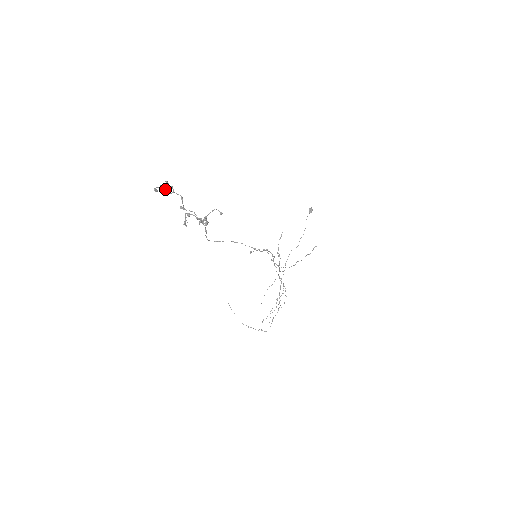
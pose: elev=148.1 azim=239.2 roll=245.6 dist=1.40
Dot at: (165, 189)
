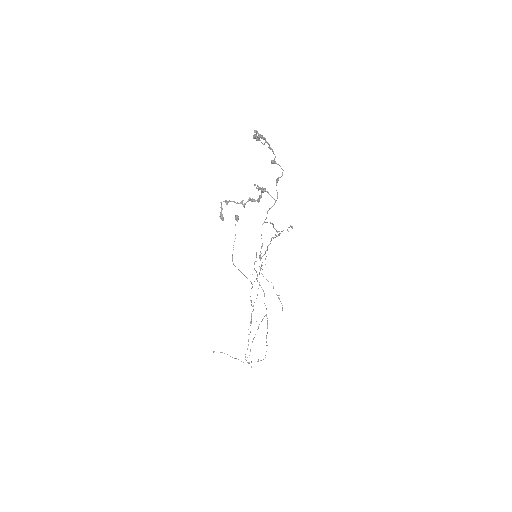
Dot at: occluded
